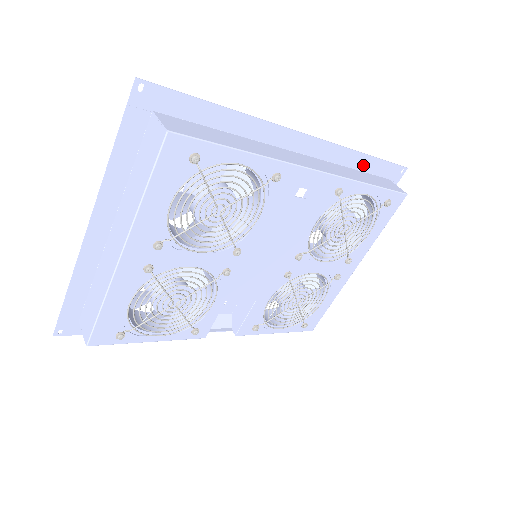
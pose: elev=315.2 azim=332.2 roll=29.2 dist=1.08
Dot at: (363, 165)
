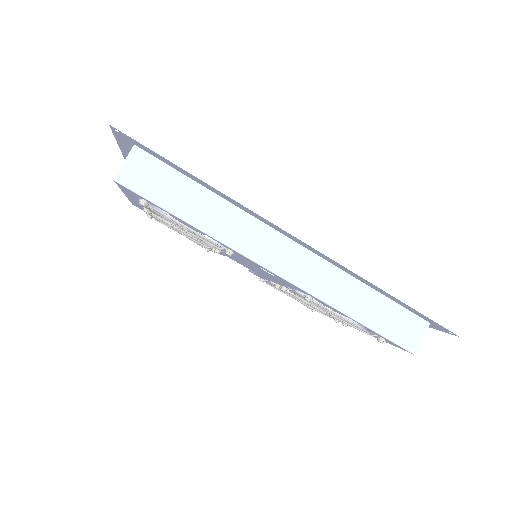
Dot at: (387, 295)
